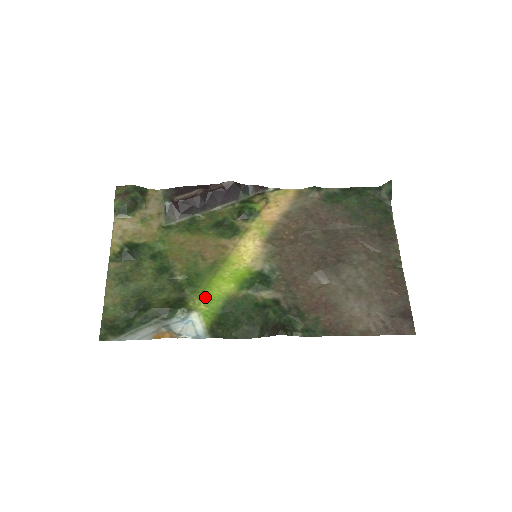
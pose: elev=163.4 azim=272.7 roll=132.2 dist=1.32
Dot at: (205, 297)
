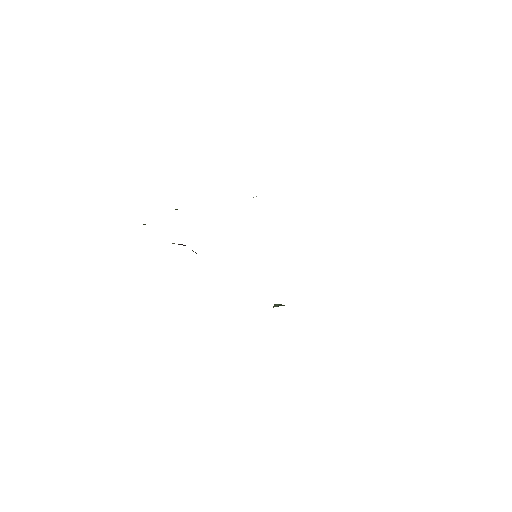
Dot at: occluded
